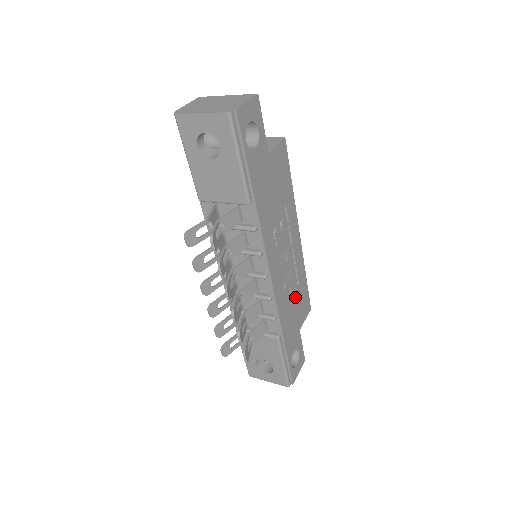
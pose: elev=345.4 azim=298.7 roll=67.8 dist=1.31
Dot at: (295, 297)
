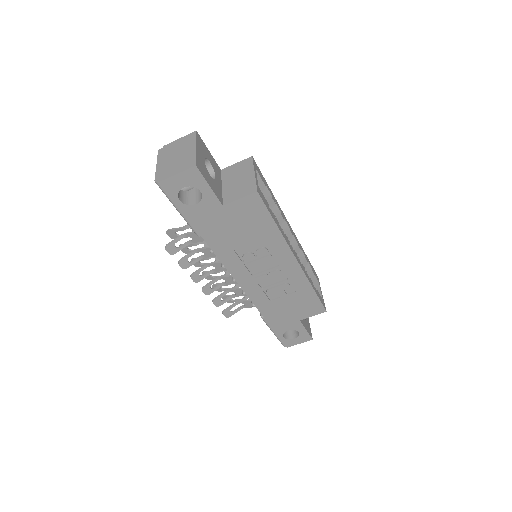
Dot at: (289, 299)
